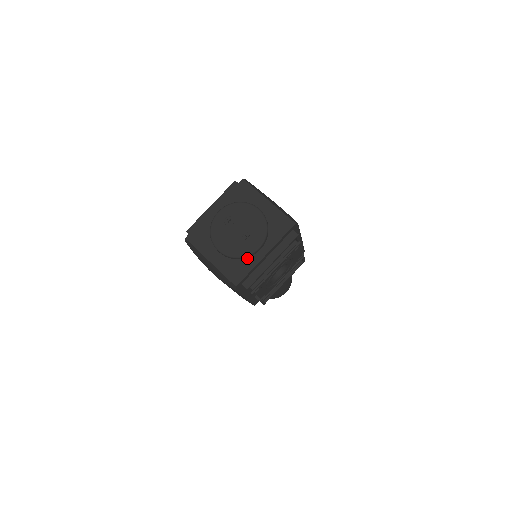
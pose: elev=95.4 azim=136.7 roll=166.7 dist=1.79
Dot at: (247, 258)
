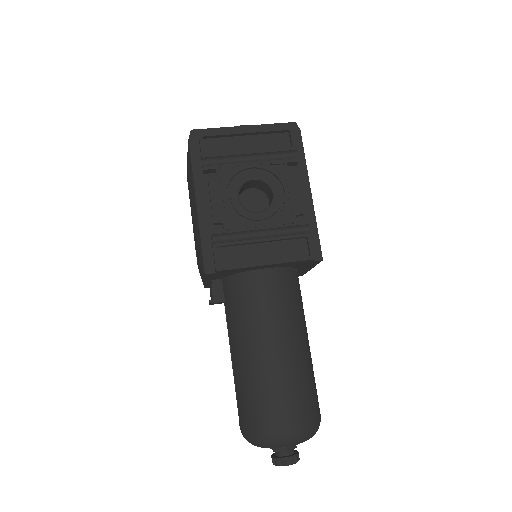
Dot at: occluded
